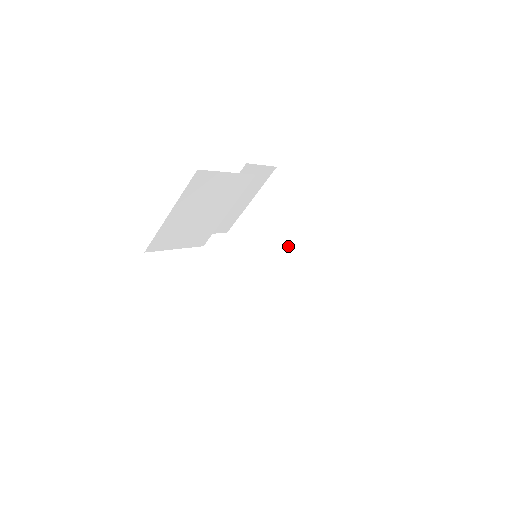
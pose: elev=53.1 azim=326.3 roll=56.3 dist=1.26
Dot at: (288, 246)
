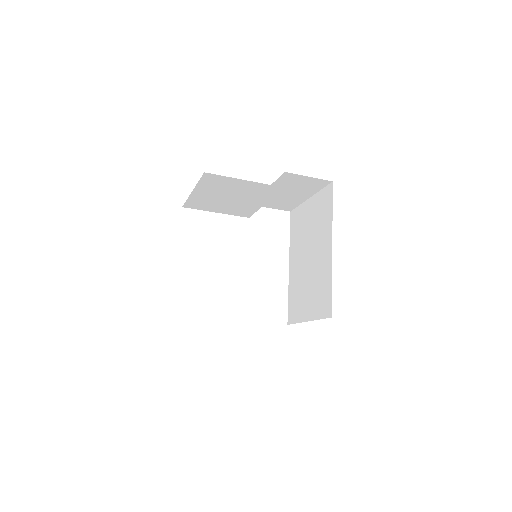
Dot at: (309, 258)
